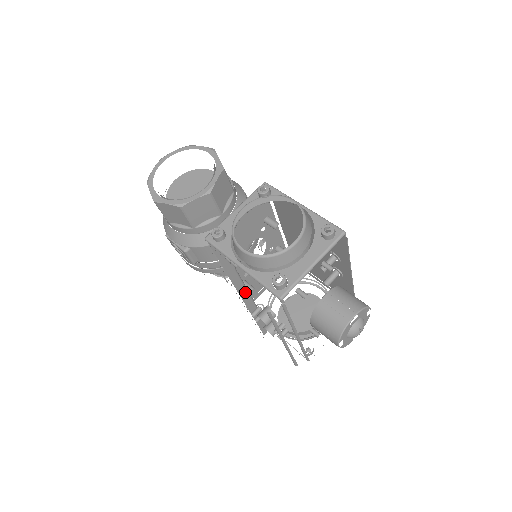
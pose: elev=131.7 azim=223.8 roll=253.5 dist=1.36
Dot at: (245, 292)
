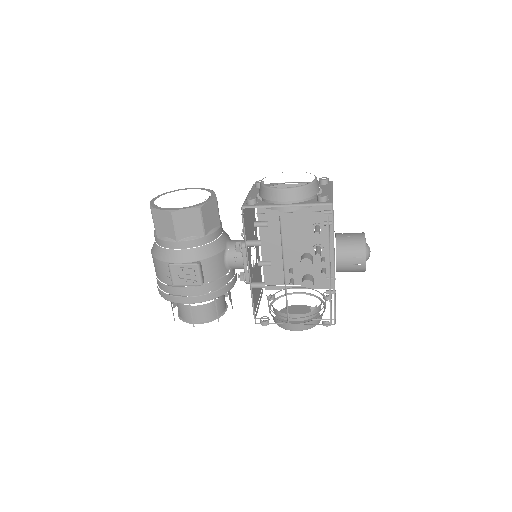
Dot at: occluded
